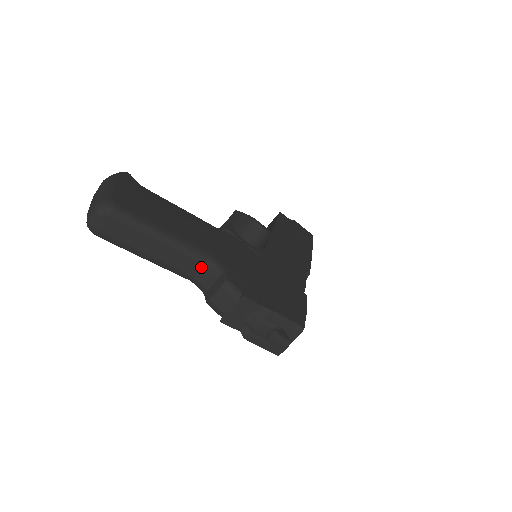
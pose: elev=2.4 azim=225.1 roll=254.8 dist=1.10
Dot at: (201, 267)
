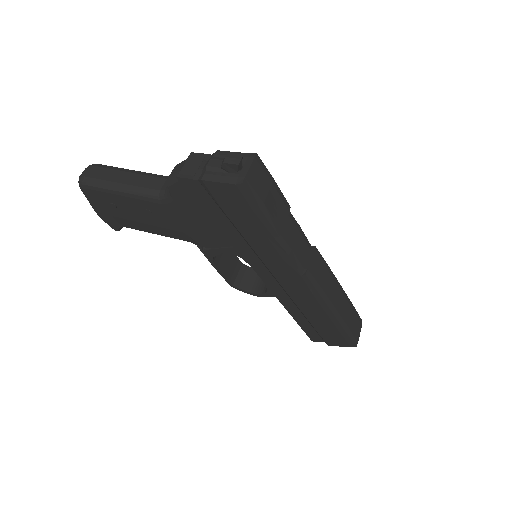
Dot at: (166, 181)
